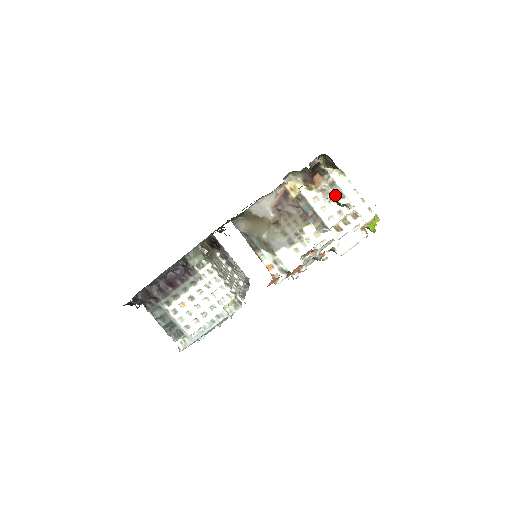
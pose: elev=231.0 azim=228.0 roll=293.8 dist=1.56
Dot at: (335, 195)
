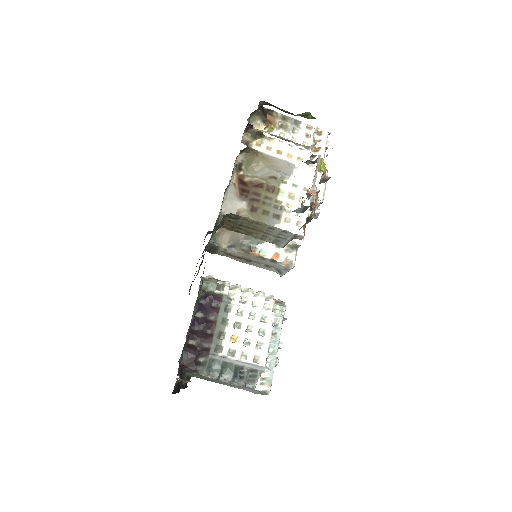
Dot at: (293, 124)
